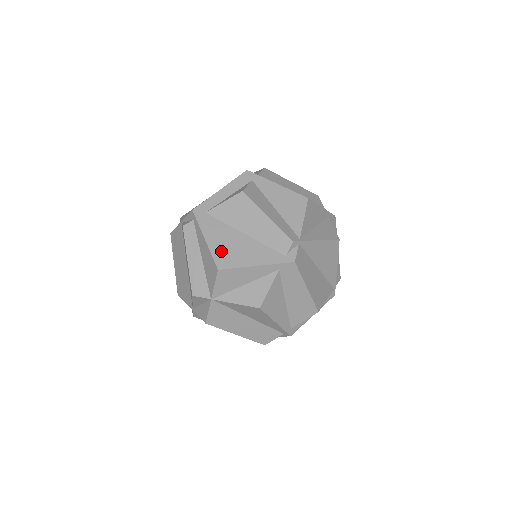
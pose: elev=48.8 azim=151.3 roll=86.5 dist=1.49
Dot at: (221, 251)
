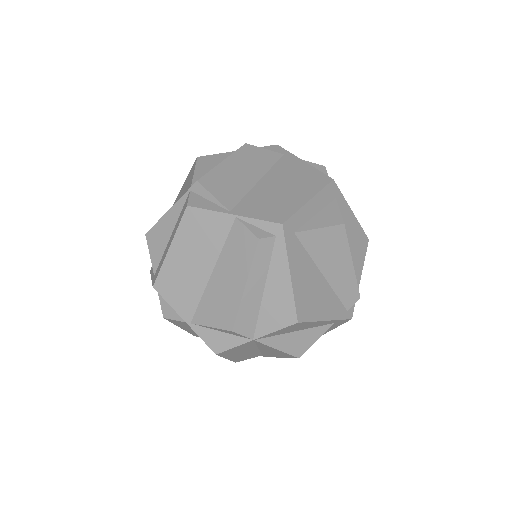
Dot at: (303, 296)
